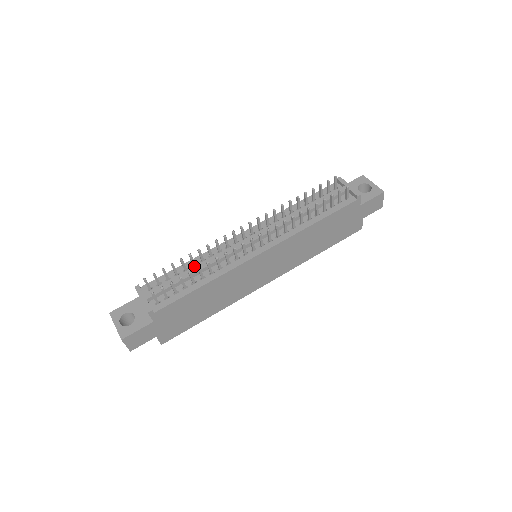
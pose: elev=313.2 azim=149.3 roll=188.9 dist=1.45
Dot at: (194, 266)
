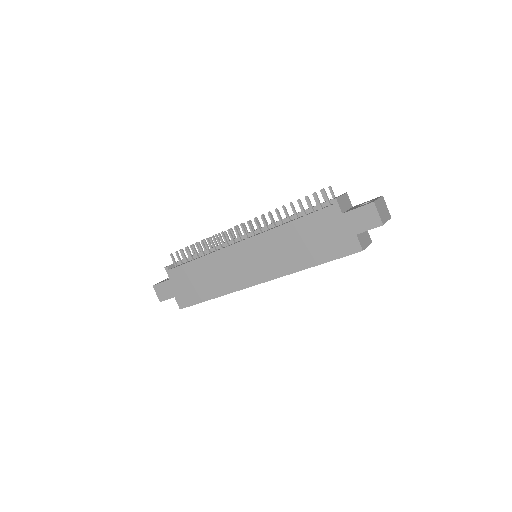
Dot at: occluded
